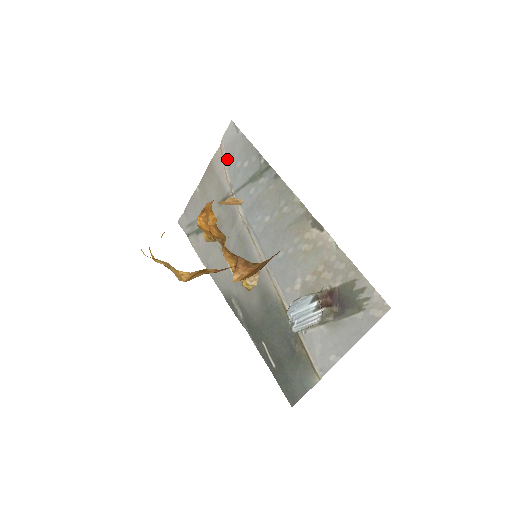
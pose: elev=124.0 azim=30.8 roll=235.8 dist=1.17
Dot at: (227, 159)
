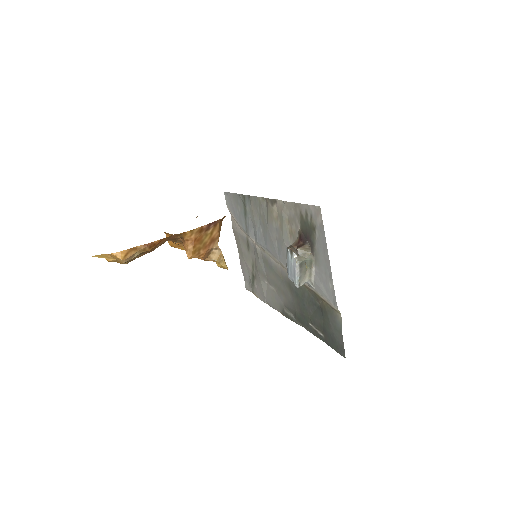
Dot at: (234, 217)
